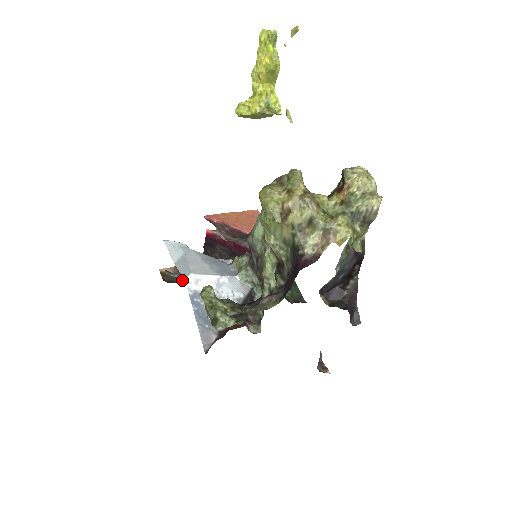
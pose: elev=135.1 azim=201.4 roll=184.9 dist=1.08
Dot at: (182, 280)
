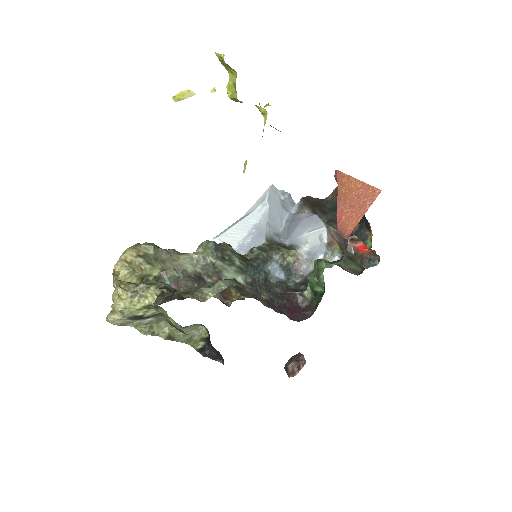
Dot at: (336, 207)
